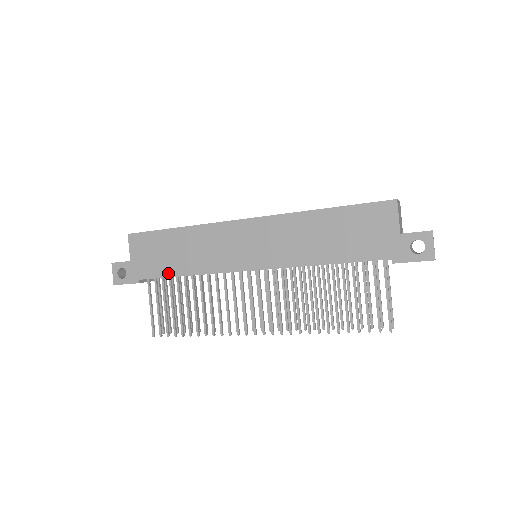
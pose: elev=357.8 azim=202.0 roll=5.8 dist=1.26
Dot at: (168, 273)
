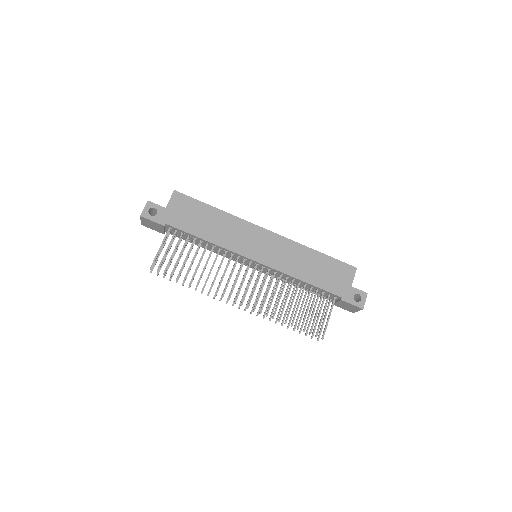
Dot at: (193, 232)
